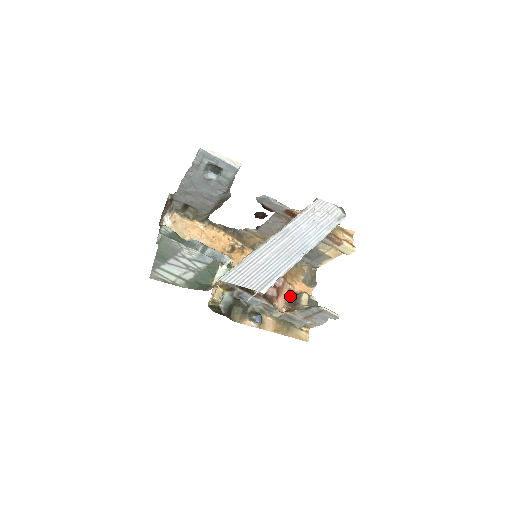
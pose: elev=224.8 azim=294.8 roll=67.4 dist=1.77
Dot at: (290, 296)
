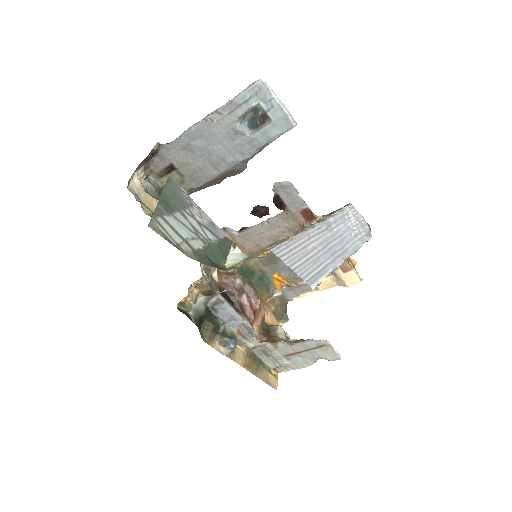
Dot at: (262, 326)
